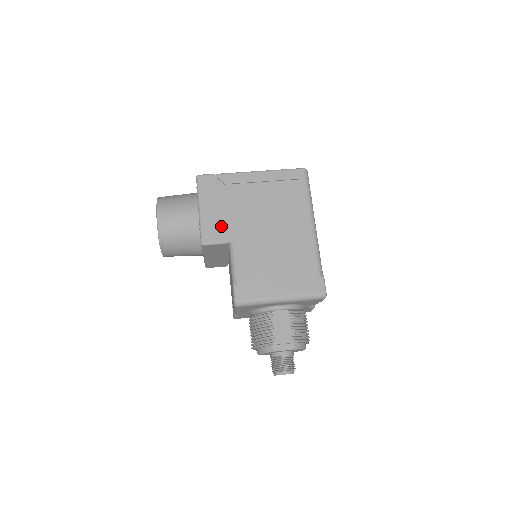
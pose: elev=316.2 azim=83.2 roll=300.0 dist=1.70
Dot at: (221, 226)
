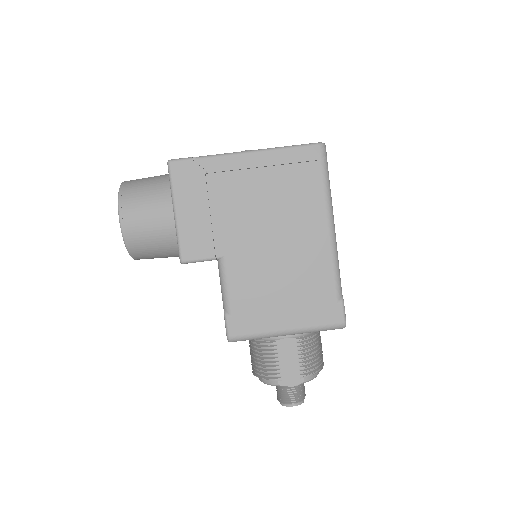
Dot at: (205, 236)
